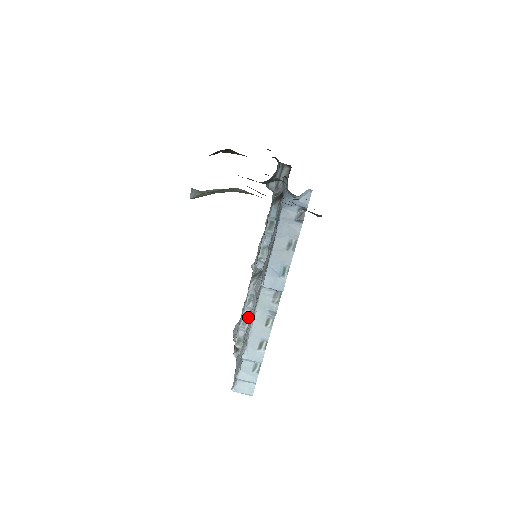
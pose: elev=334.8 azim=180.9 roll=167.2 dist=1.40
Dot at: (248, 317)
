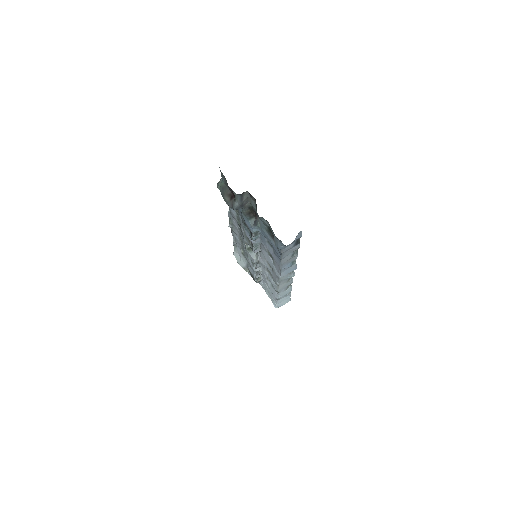
Dot at: (260, 270)
